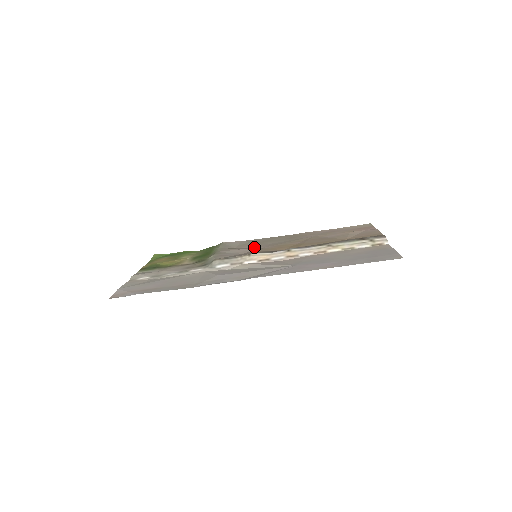
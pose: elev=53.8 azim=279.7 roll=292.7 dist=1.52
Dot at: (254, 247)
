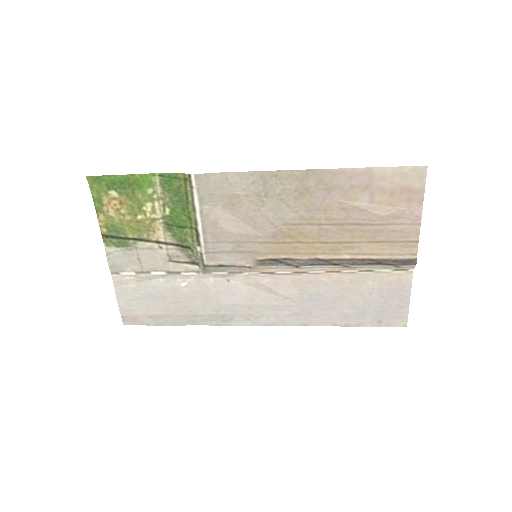
Dot at: (249, 225)
